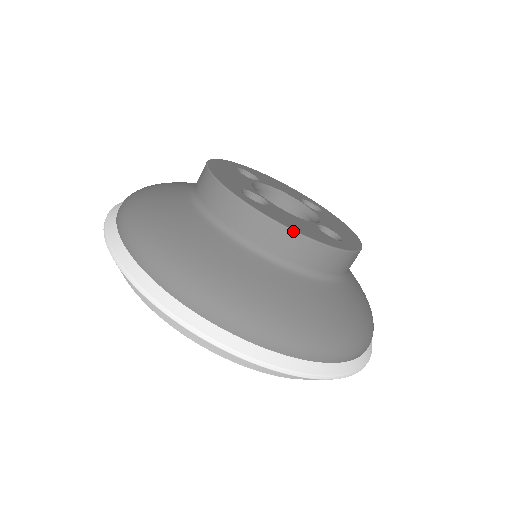
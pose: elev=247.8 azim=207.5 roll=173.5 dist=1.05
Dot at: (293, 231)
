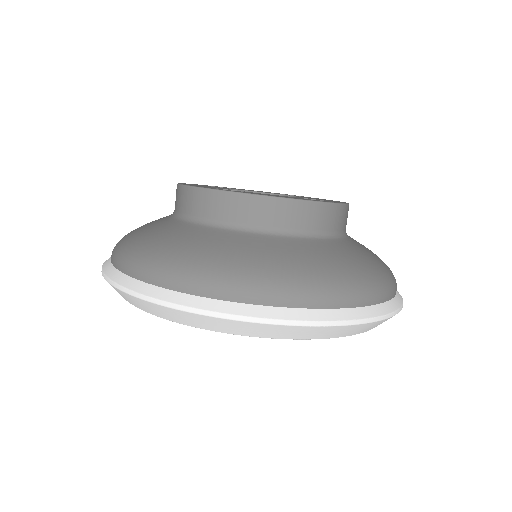
Dot at: (274, 197)
